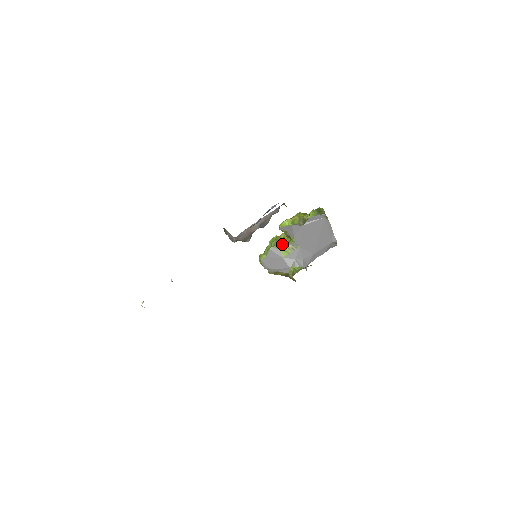
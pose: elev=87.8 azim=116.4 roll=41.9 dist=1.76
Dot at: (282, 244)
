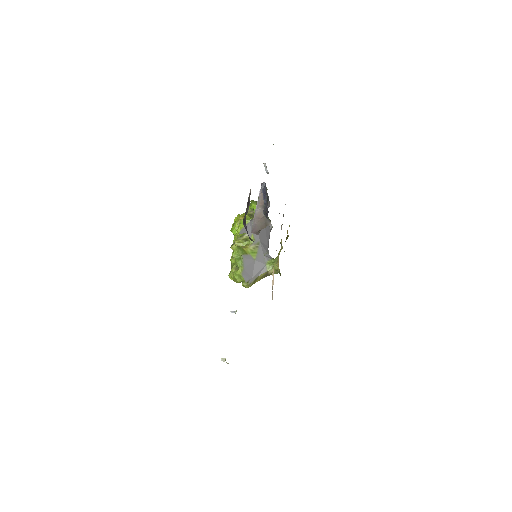
Dot at: (246, 248)
